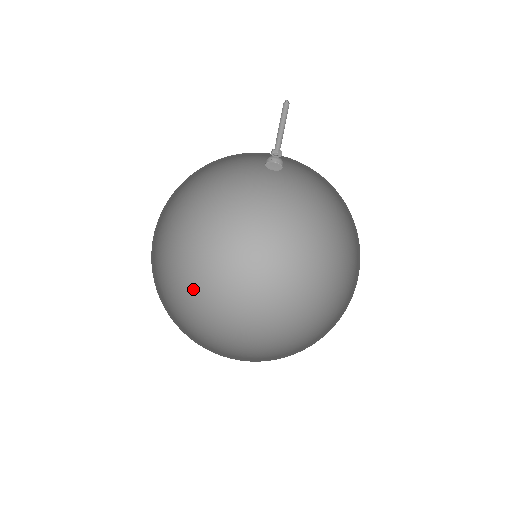
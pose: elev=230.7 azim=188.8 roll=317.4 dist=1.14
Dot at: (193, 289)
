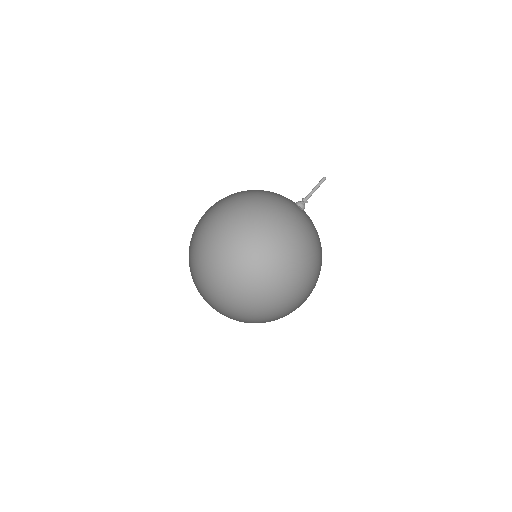
Dot at: (199, 263)
